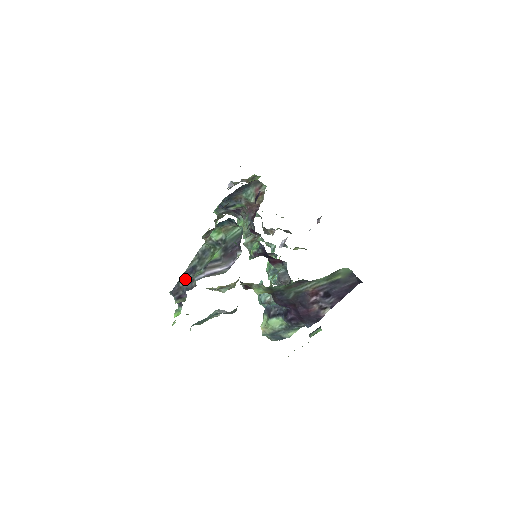
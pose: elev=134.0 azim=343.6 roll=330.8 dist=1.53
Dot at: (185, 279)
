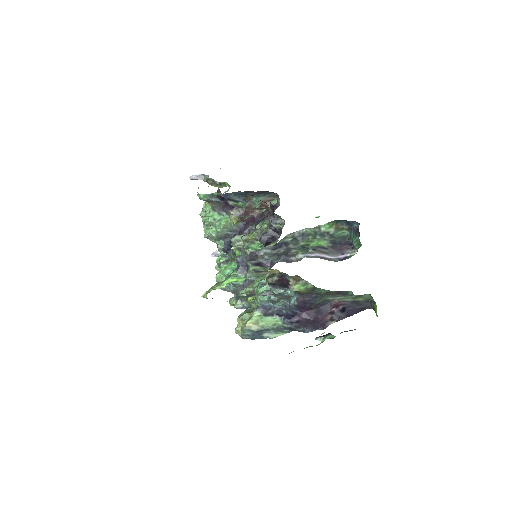
Dot at: (271, 250)
